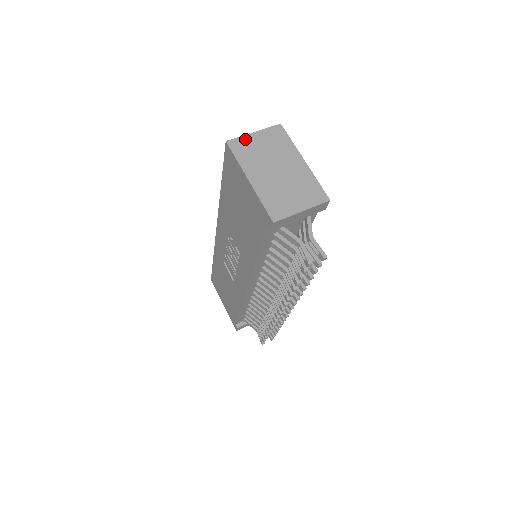
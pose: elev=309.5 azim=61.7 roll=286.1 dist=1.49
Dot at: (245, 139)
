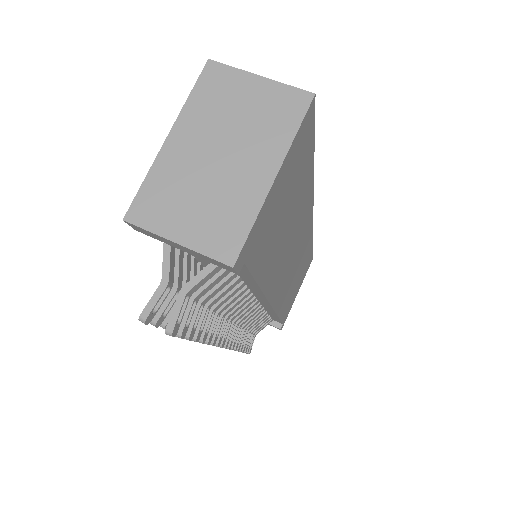
Dot at: (236, 76)
